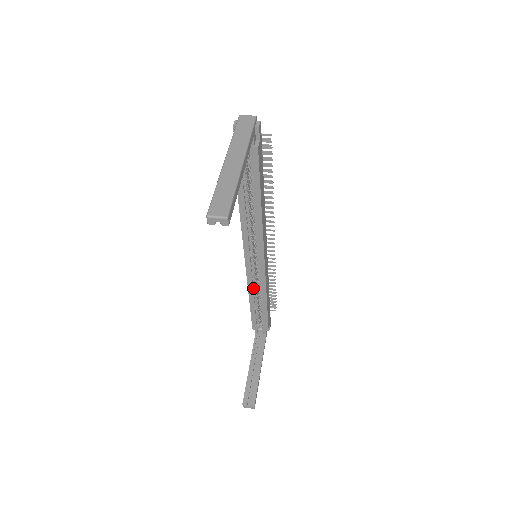
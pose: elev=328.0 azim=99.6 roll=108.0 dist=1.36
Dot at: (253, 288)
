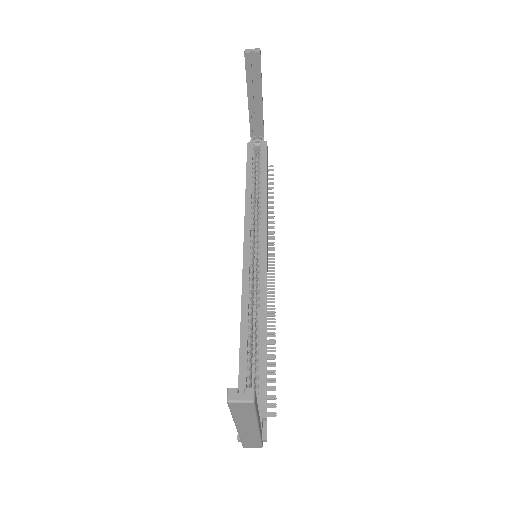
Dot at: (248, 308)
